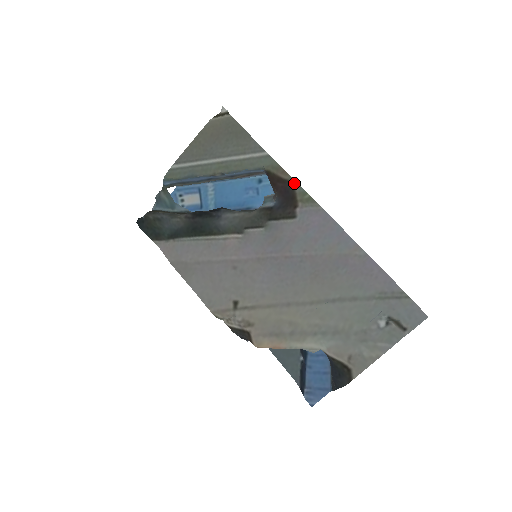
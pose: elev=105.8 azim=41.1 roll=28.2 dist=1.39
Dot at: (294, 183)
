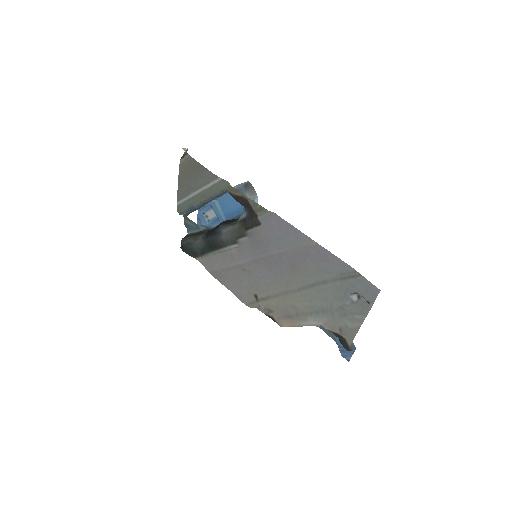
Dot at: (246, 198)
